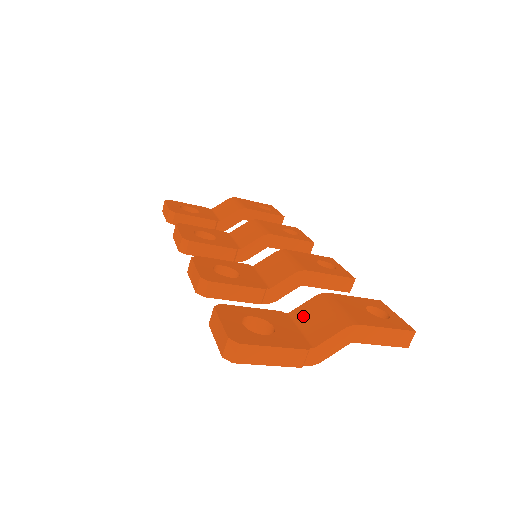
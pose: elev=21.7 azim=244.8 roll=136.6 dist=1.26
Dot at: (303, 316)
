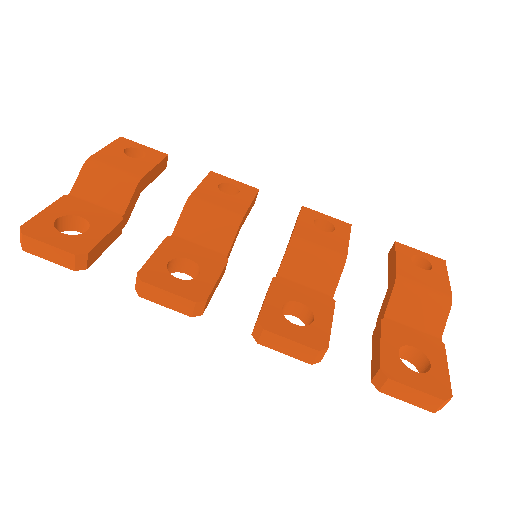
Dot at: (403, 313)
